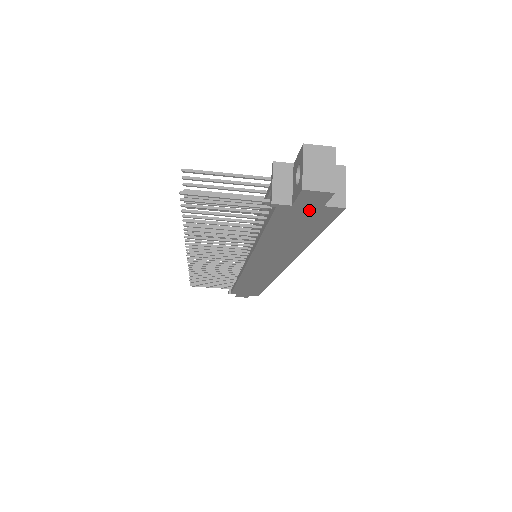
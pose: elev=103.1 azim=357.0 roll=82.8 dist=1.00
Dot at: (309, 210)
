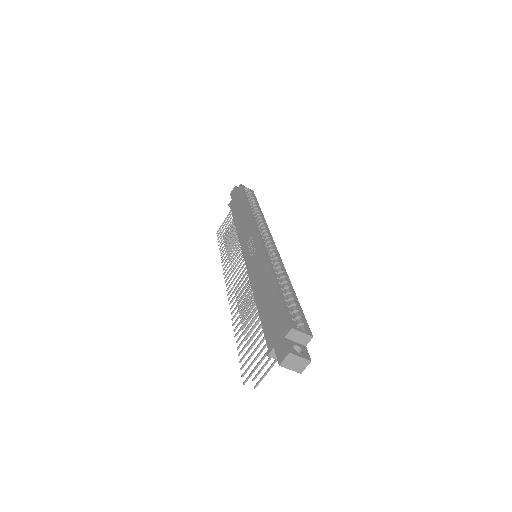
Dot at: occluded
